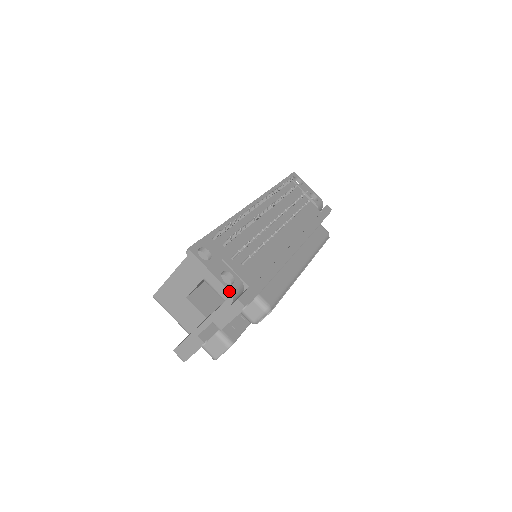
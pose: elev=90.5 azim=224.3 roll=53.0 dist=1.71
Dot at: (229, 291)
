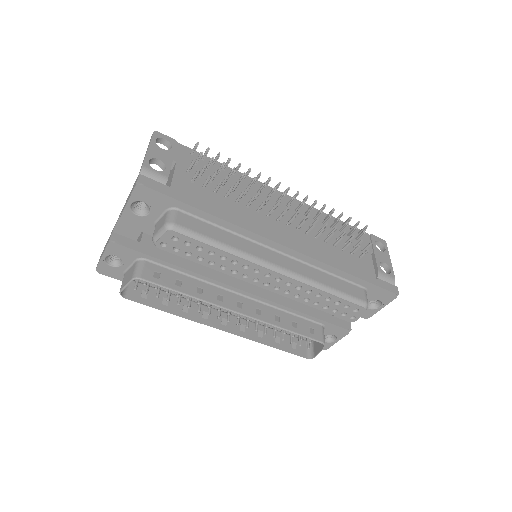
Dot at: (142, 166)
